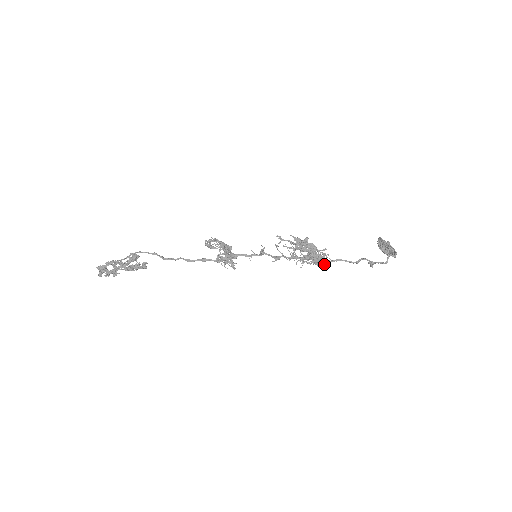
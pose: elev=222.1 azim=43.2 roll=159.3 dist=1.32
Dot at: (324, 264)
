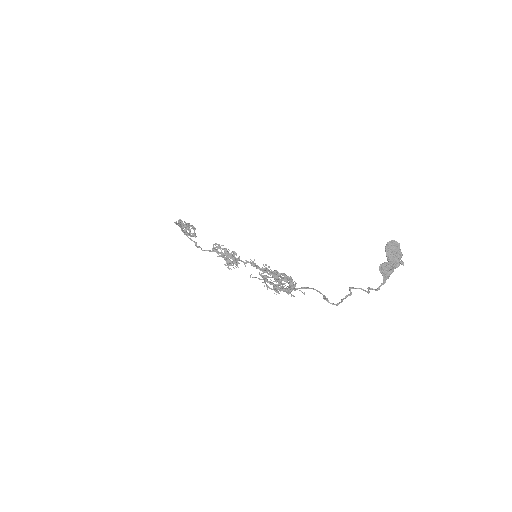
Dot at: occluded
